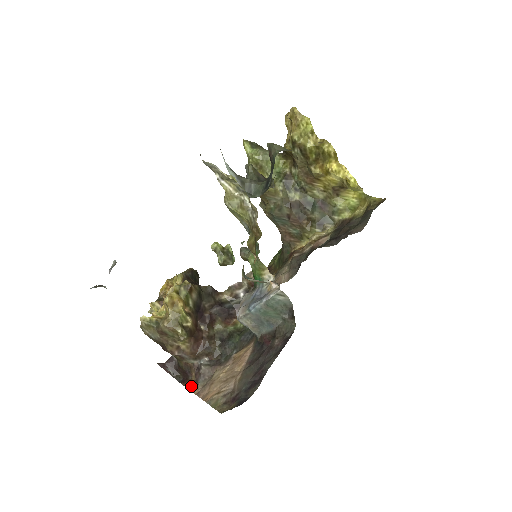
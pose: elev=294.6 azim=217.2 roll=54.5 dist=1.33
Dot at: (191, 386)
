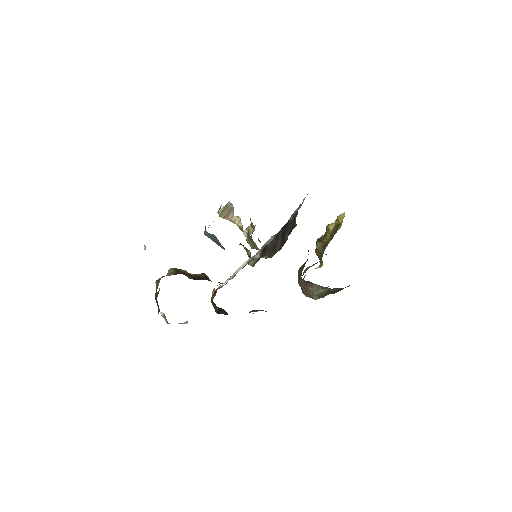
Dot at: occluded
